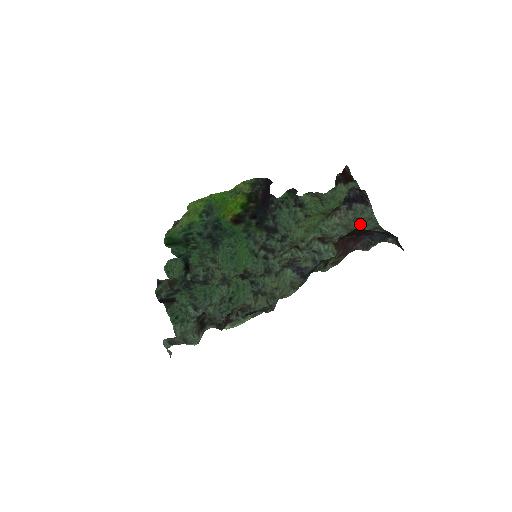
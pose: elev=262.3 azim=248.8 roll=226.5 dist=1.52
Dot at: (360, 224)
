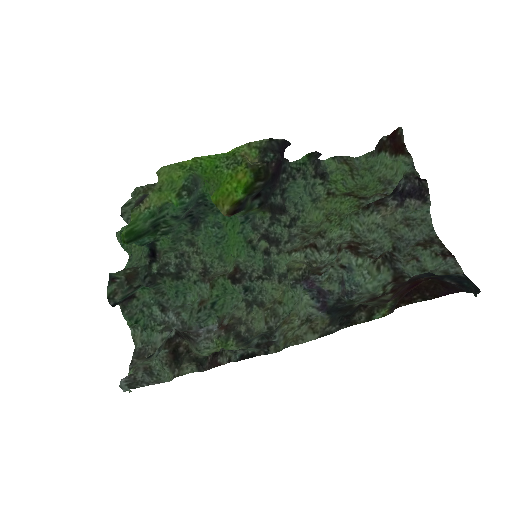
Dot at: (410, 229)
